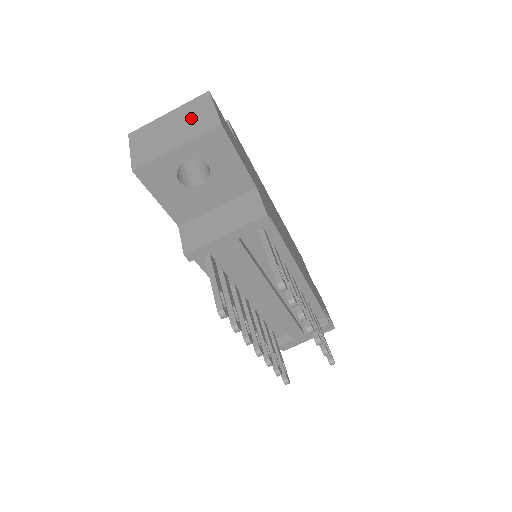
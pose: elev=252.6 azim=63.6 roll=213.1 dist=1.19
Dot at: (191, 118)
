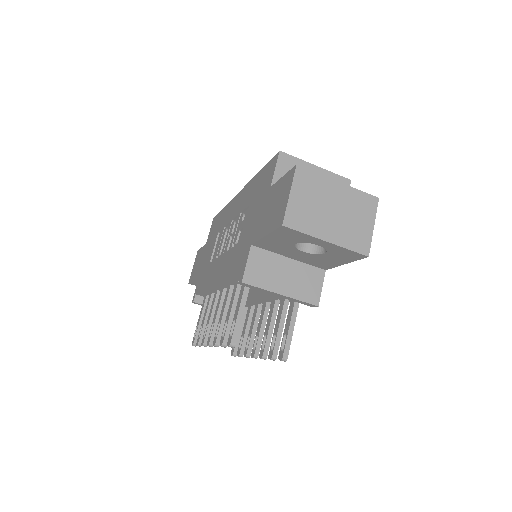
Dot at: (353, 217)
